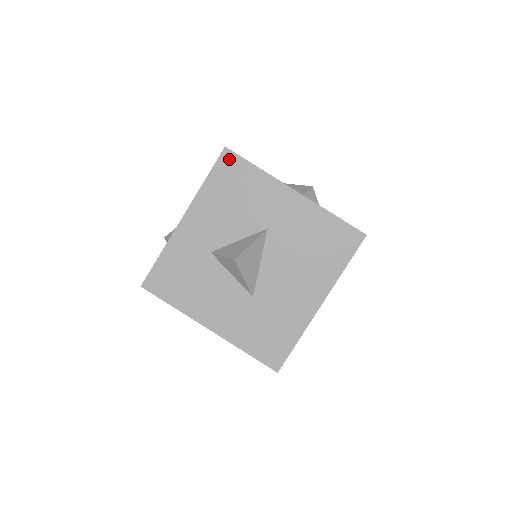
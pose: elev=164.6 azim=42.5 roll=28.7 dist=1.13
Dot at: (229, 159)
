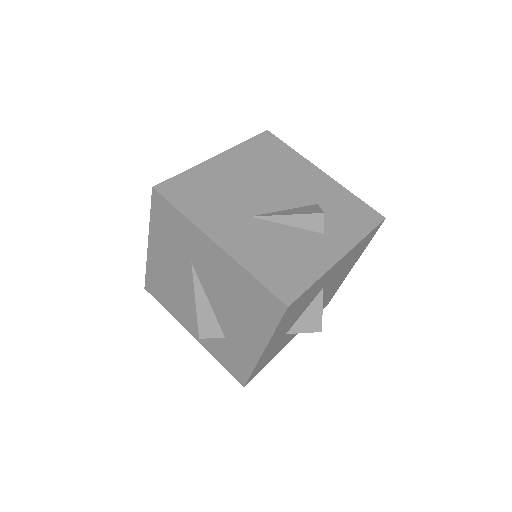
Dot at: (292, 306)
